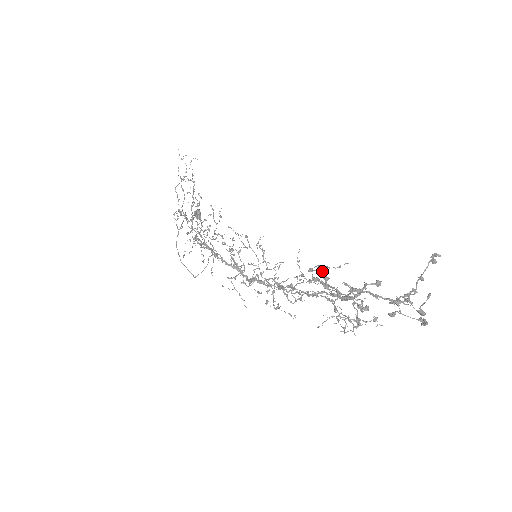
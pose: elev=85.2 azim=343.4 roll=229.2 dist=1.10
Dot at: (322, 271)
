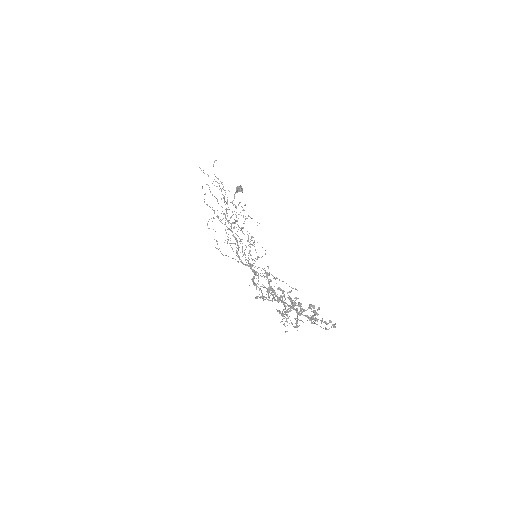
Dot at: (273, 291)
